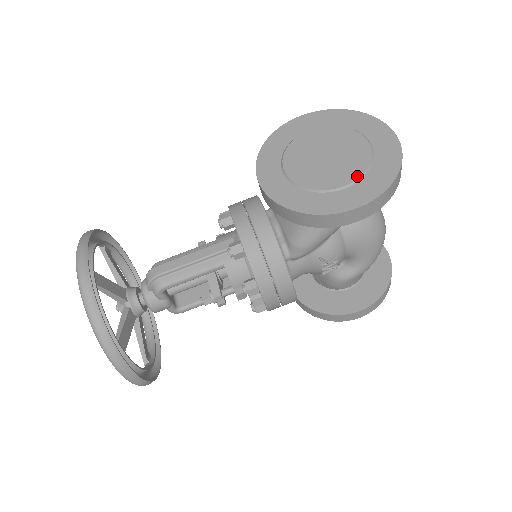
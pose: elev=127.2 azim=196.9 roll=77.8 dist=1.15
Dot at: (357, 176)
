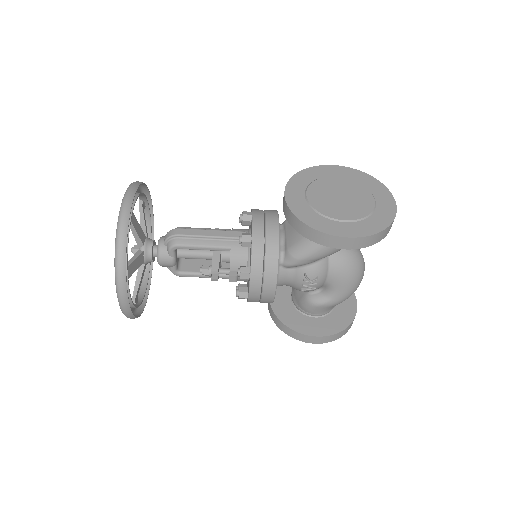
Dot at: (357, 218)
